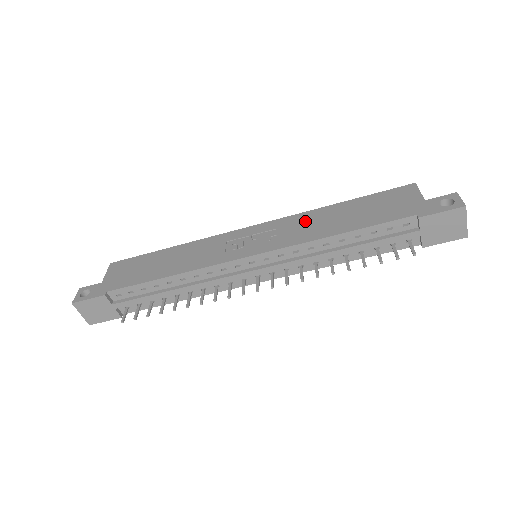
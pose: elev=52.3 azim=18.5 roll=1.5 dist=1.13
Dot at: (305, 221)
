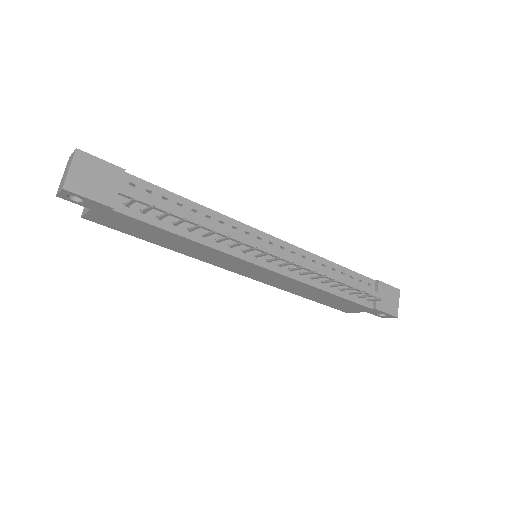
Dot at: occluded
